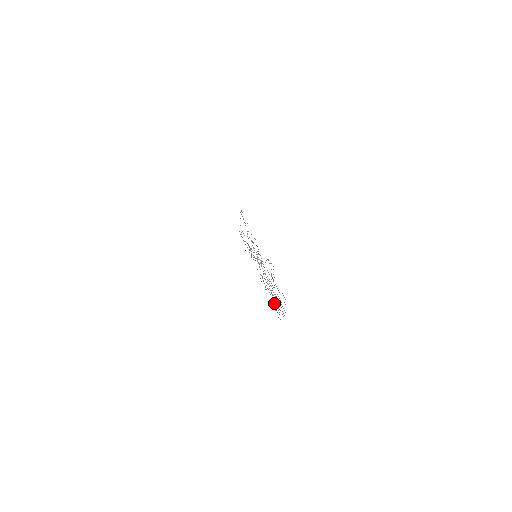
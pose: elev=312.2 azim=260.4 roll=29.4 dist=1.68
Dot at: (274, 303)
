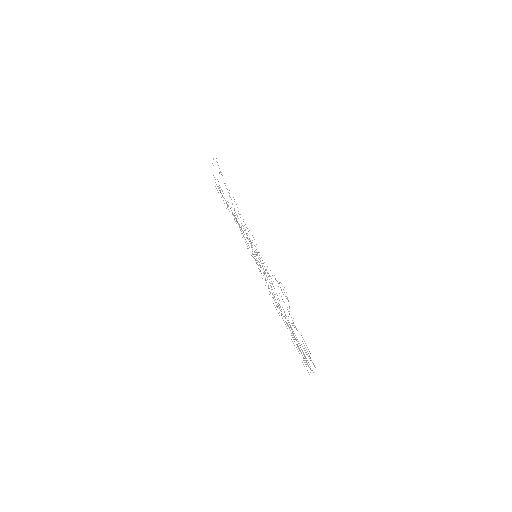
Dot at: occluded
